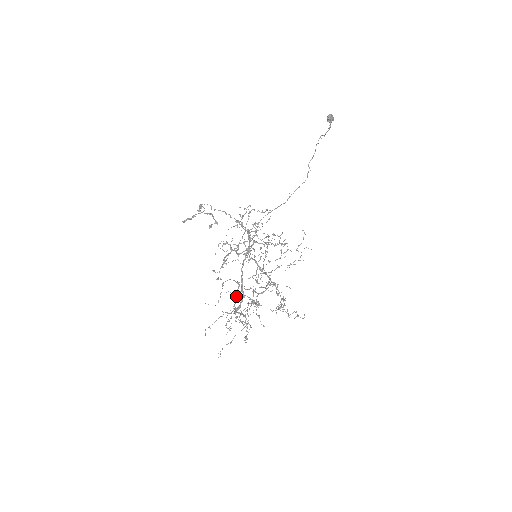
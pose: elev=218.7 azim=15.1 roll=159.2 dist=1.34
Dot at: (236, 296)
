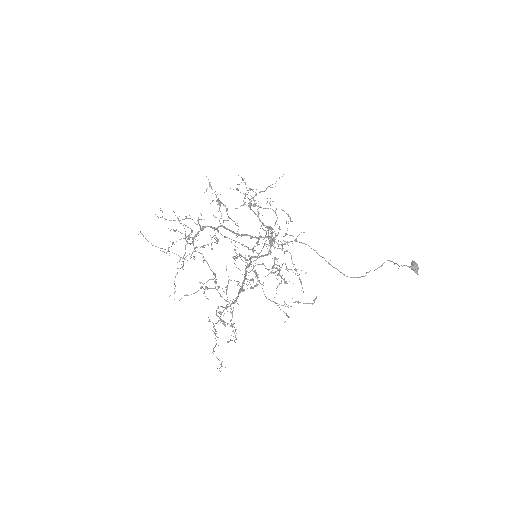
Dot at: occluded
